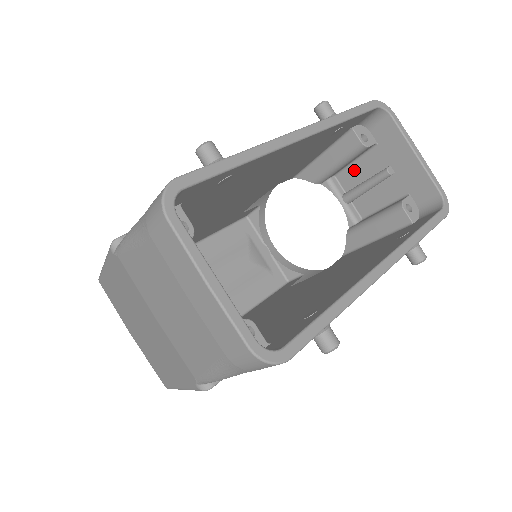
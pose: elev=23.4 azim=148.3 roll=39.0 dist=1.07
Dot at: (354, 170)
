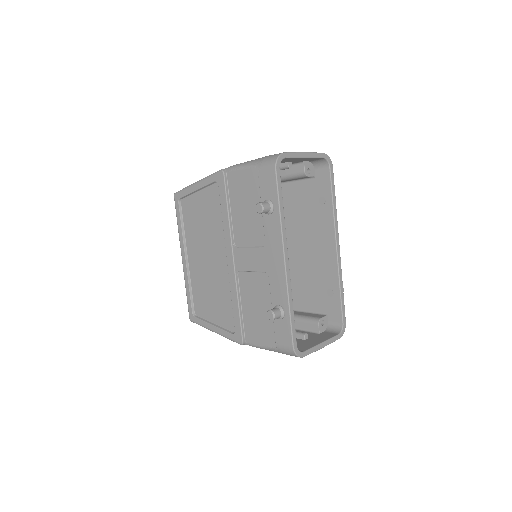
Dot at: occluded
